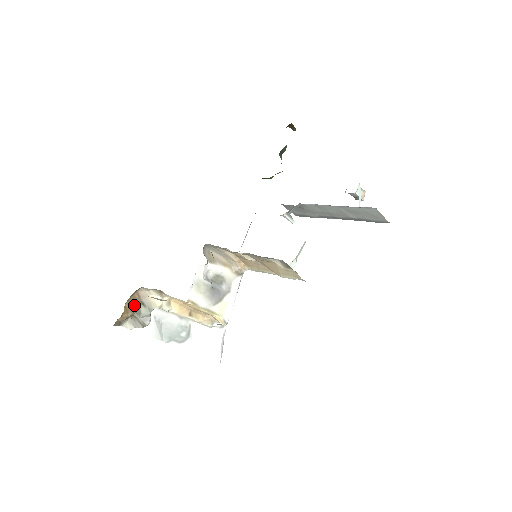
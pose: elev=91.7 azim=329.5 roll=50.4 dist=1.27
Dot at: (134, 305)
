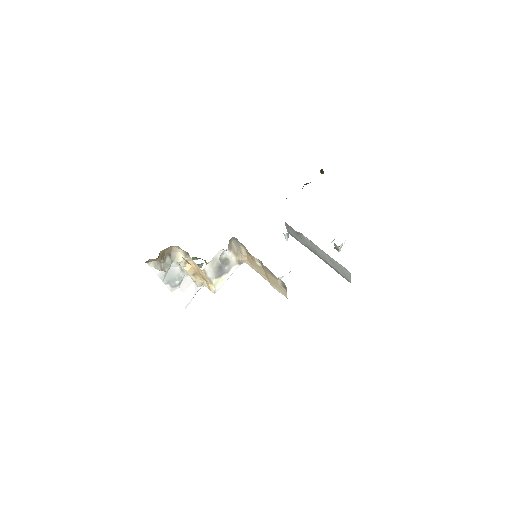
Dot at: (164, 254)
